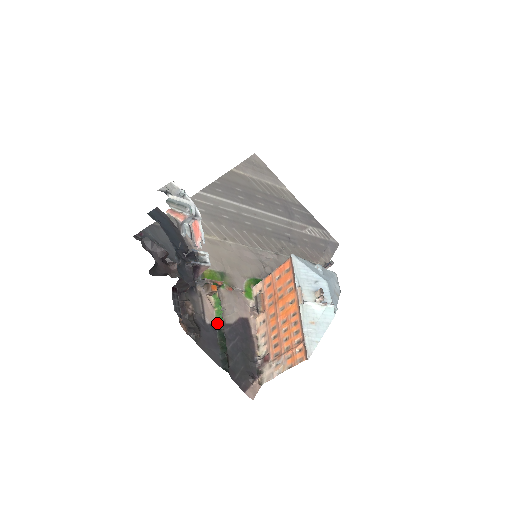
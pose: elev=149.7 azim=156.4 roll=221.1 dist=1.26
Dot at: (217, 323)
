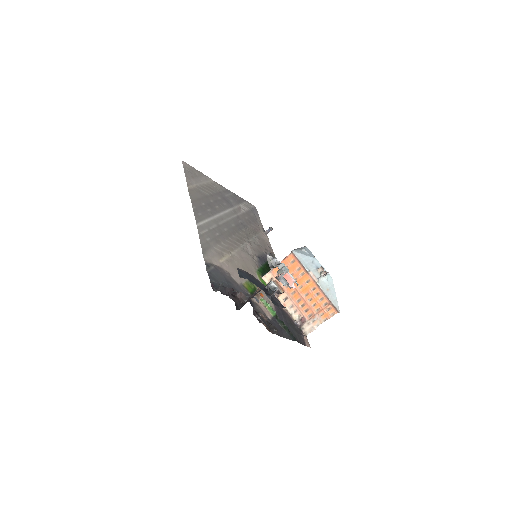
Dot at: (273, 316)
